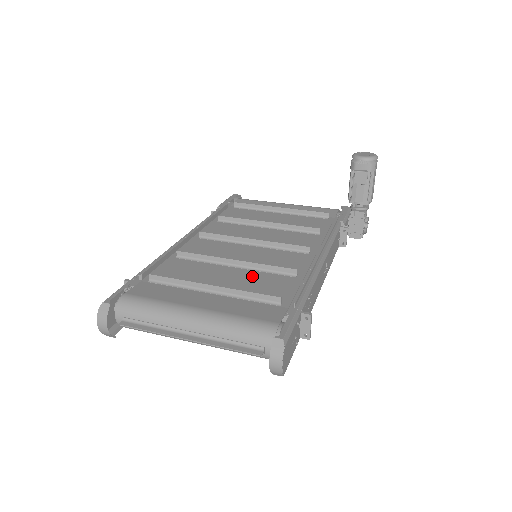
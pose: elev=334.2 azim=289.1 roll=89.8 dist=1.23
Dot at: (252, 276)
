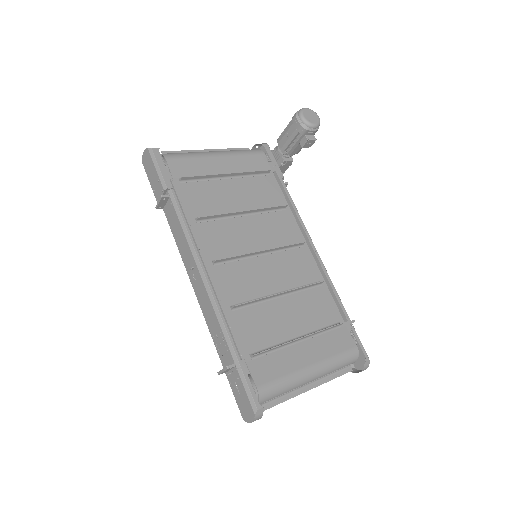
Dot at: (301, 302)
